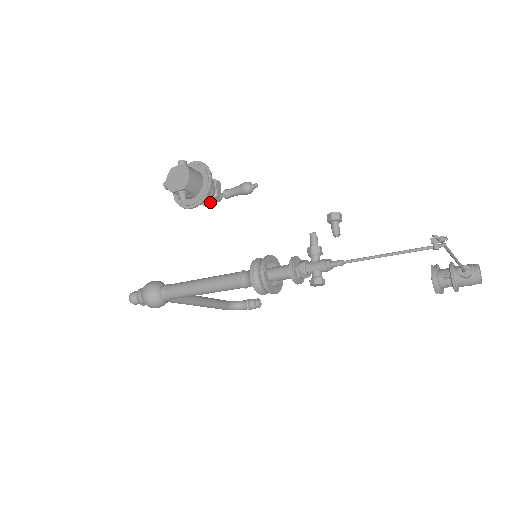
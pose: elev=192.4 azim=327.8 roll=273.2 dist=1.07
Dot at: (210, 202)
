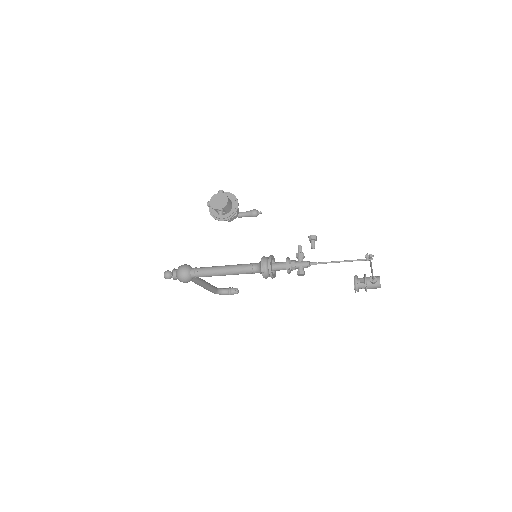
Dot at: (231, 218)
